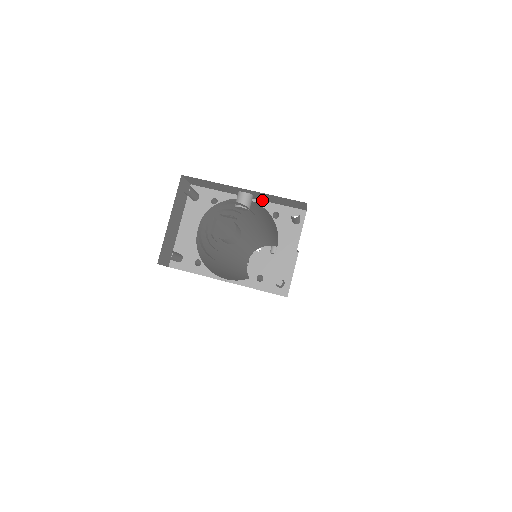
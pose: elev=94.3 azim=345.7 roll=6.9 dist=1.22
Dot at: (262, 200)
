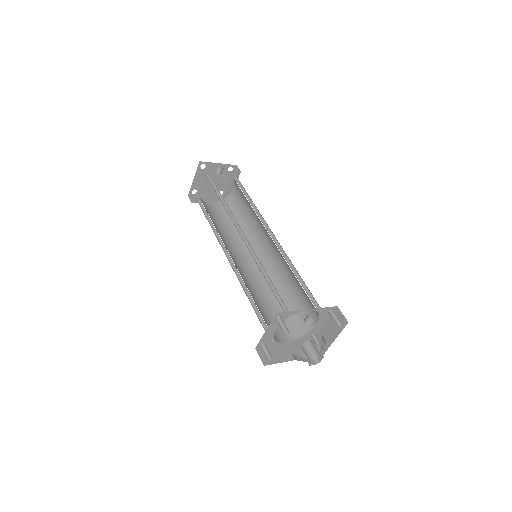
Dot at: (316, 309)
